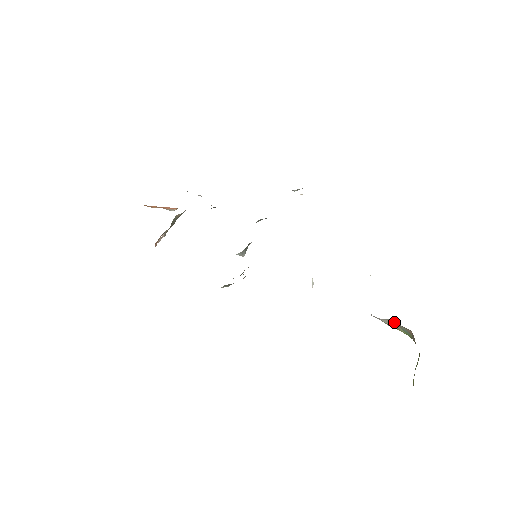
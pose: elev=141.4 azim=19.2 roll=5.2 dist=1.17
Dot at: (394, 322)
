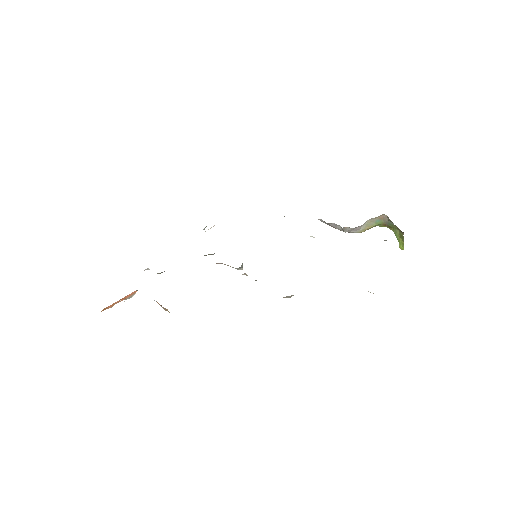
Dot at: (368, 222)
